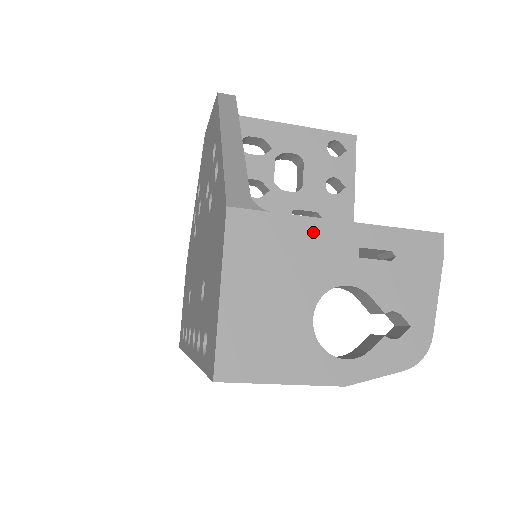
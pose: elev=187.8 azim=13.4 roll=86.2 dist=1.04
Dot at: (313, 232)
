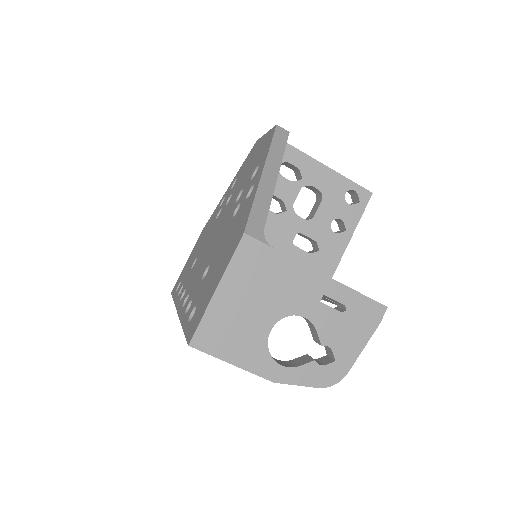
Dot at: (296, 272)
